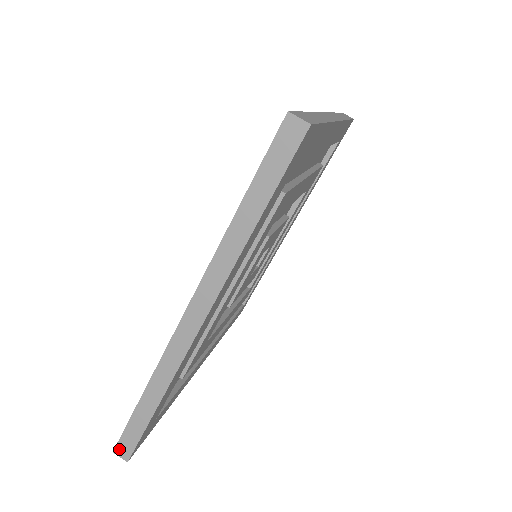
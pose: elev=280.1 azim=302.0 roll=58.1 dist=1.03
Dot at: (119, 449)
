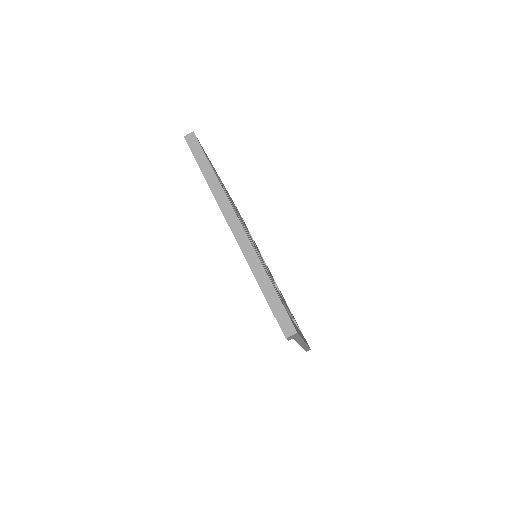
Dot at: (286, 332)
